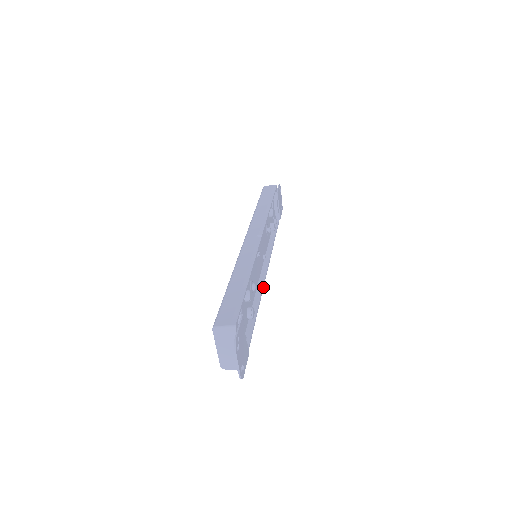
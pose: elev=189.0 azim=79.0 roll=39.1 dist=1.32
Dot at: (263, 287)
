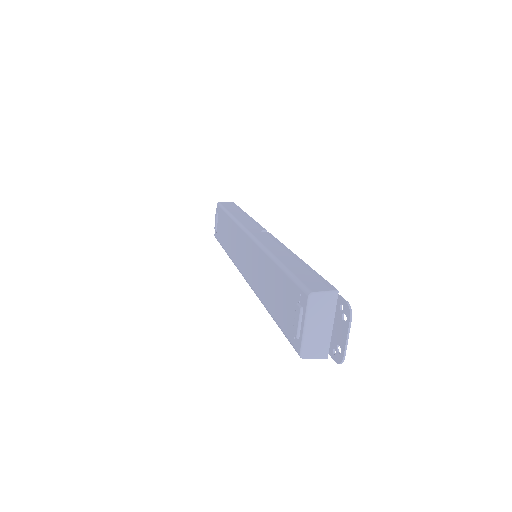
Dot at: occluded
